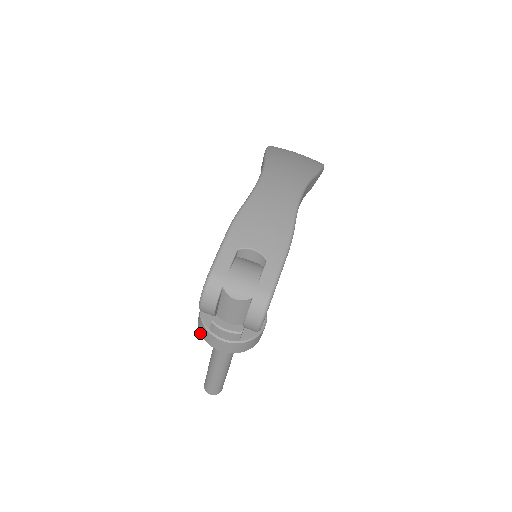
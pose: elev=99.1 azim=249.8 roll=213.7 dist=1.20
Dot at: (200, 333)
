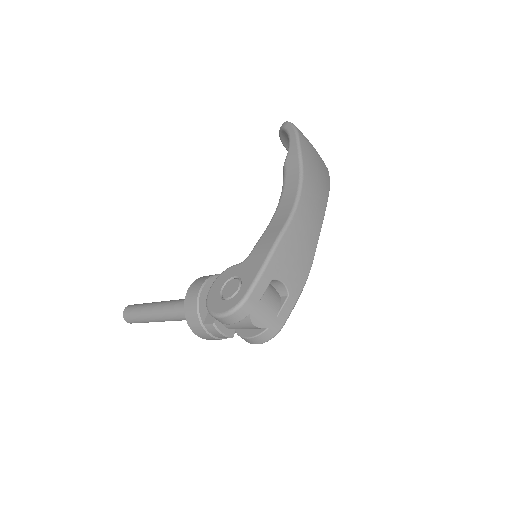
Dot at: (185, 316)
